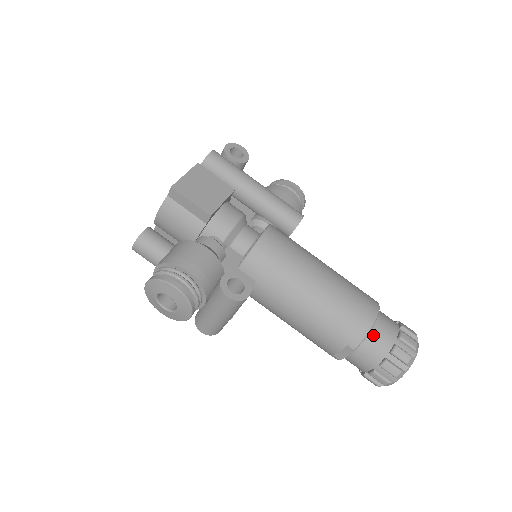
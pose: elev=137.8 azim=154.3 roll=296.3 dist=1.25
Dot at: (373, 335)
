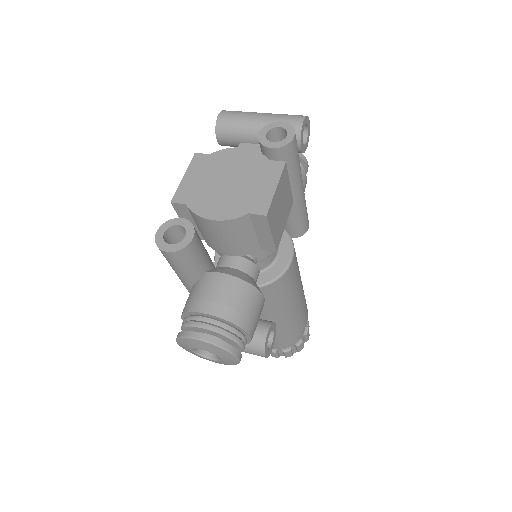
Dot at: occluded
